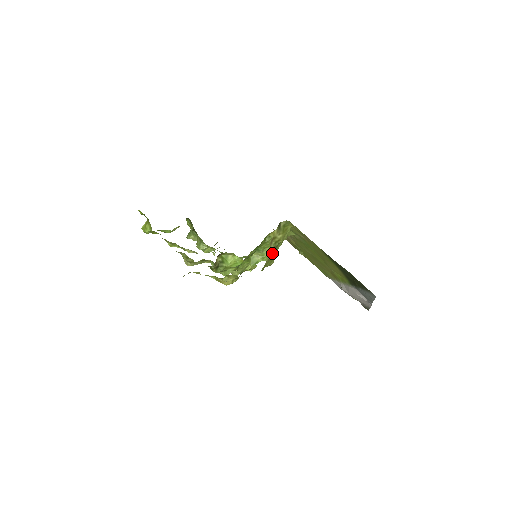
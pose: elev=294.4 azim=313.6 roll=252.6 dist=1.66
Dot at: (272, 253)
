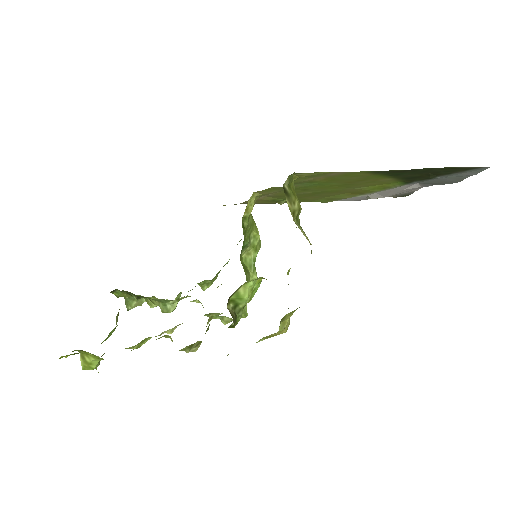
Dot at: occluded
